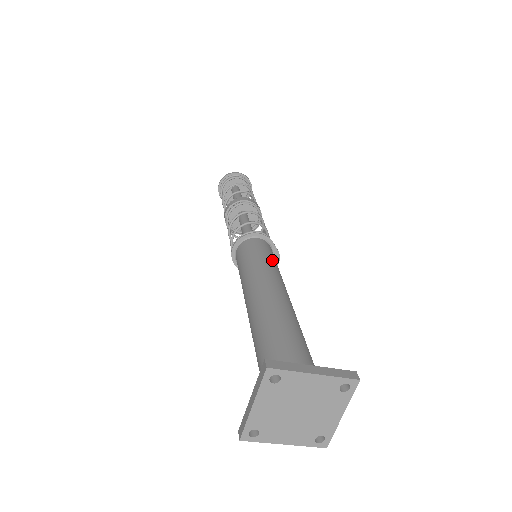
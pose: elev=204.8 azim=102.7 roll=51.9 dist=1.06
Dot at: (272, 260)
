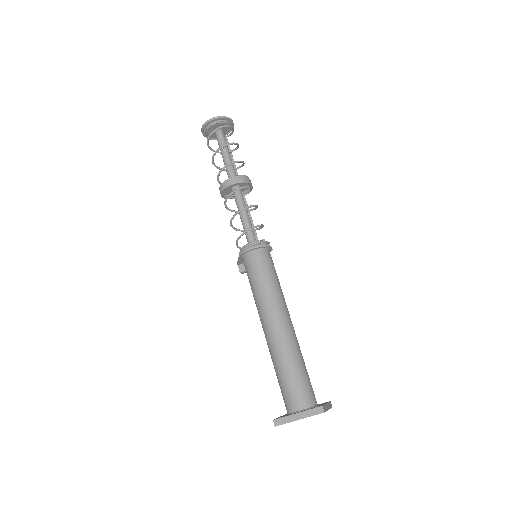
Dot at: occluded
